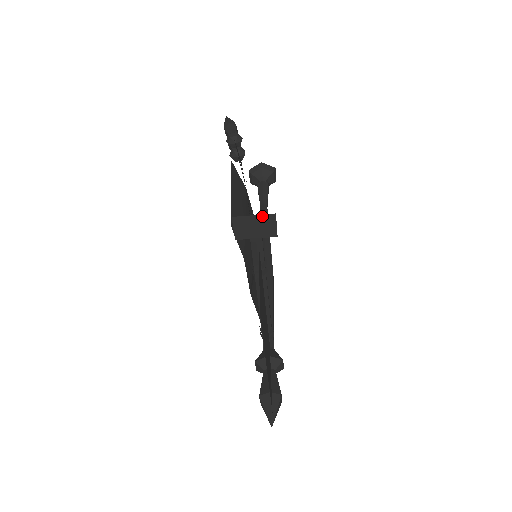
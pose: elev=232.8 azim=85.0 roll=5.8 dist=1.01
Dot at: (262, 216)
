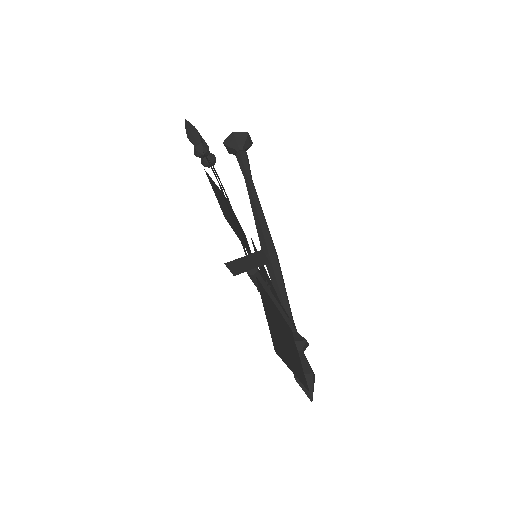
Dot at: (251, 255)
